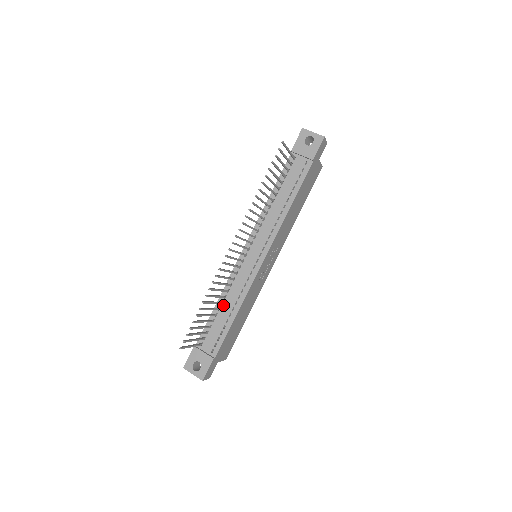
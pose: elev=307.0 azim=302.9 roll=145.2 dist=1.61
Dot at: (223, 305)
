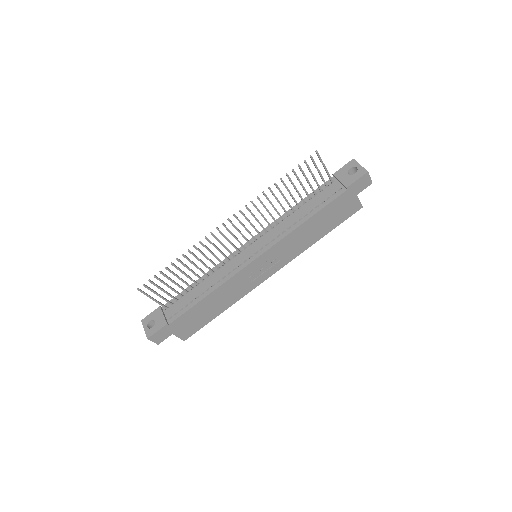
Dot at: (203, 282)
